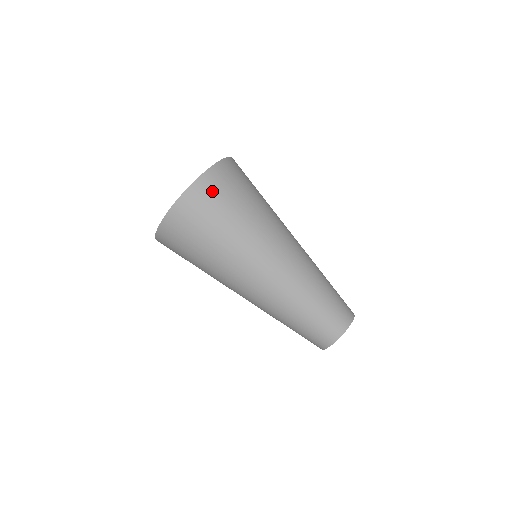
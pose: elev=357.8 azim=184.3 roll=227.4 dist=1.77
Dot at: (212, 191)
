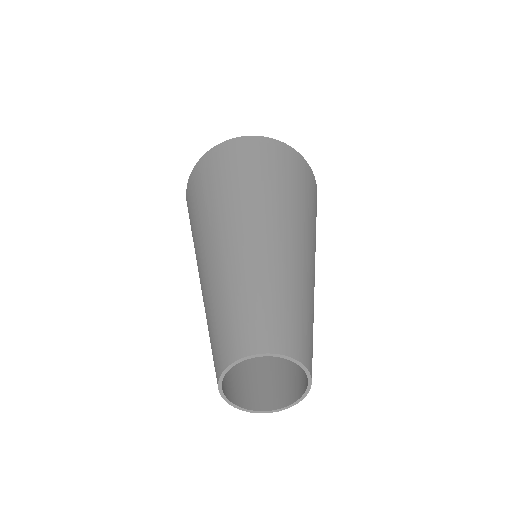
Dot at: (305, 171)
